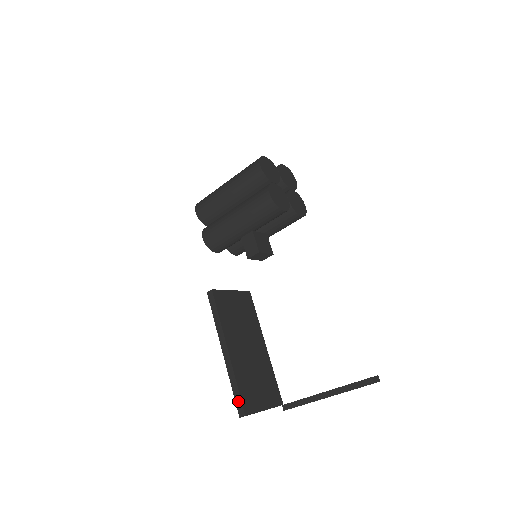
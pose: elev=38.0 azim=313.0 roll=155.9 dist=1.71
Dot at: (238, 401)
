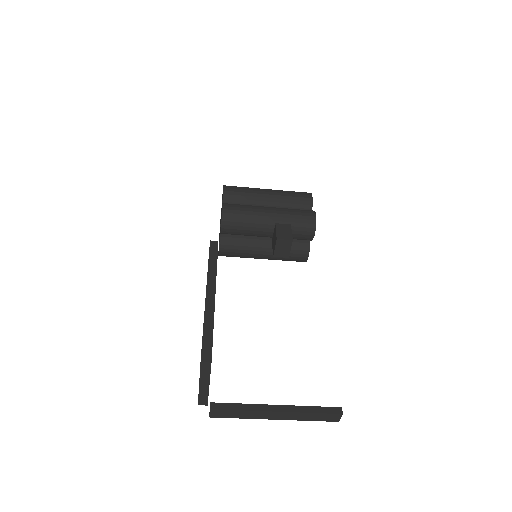
Dot at: (207, 344)
